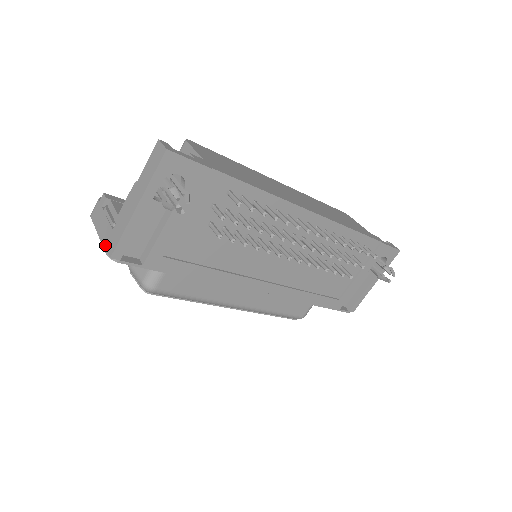
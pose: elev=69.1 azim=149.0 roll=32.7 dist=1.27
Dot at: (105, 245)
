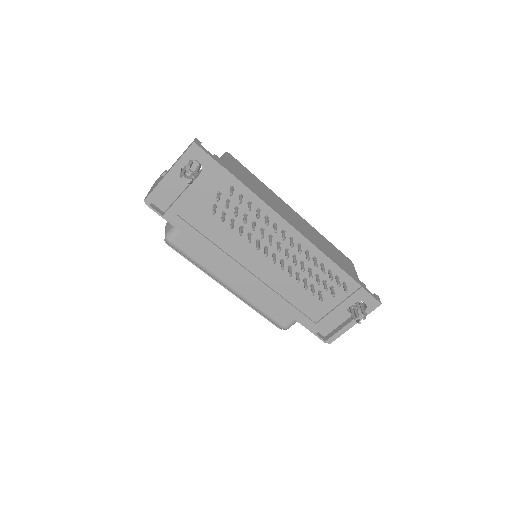
Dot at: (147, 195)
